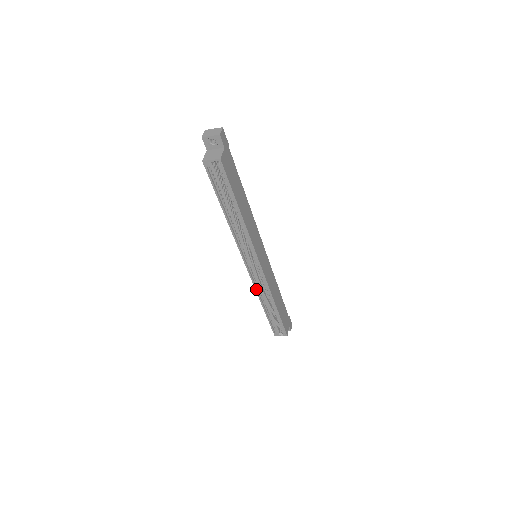
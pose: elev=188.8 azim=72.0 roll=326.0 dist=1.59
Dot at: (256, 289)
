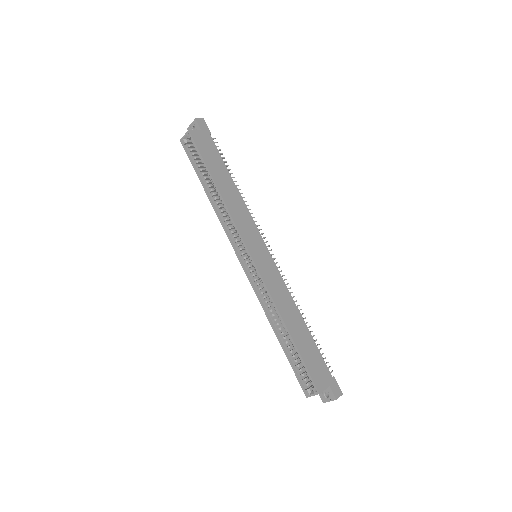
Dot at: (260, 301)
